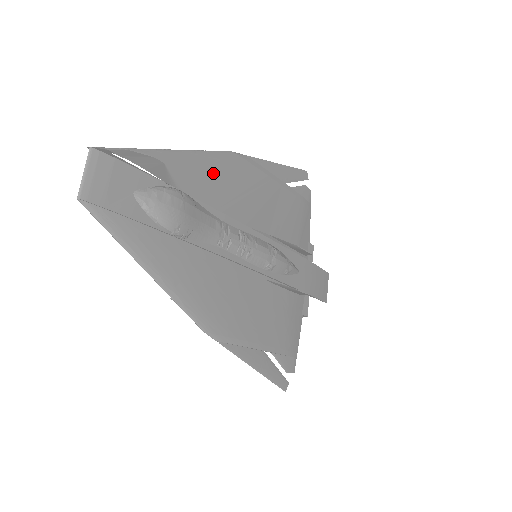
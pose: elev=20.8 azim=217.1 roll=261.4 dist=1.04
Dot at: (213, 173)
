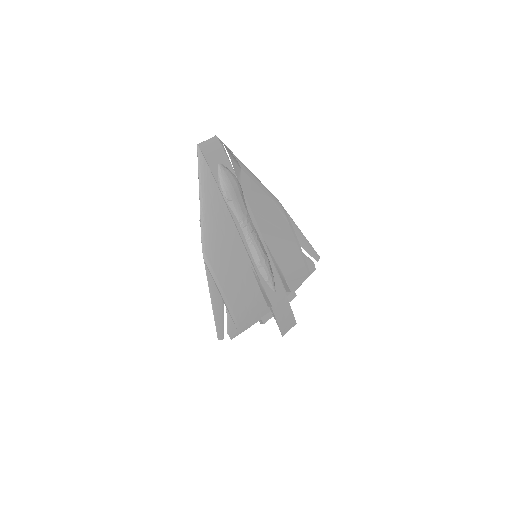
Dot at: (261, 196)
